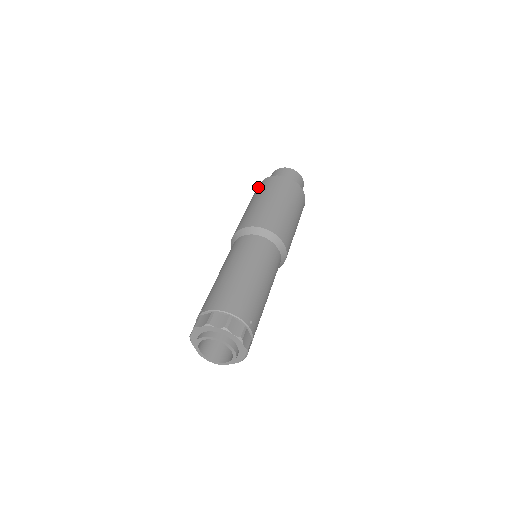
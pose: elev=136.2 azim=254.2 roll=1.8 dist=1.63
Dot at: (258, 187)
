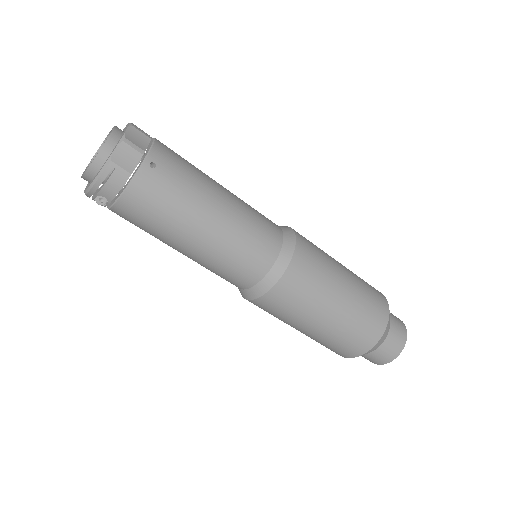
Dot at: occluded
